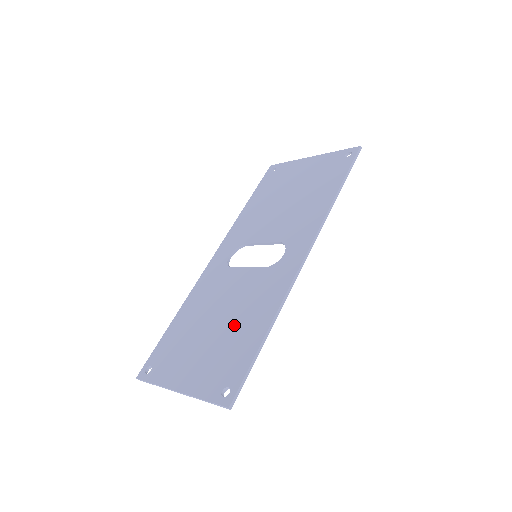
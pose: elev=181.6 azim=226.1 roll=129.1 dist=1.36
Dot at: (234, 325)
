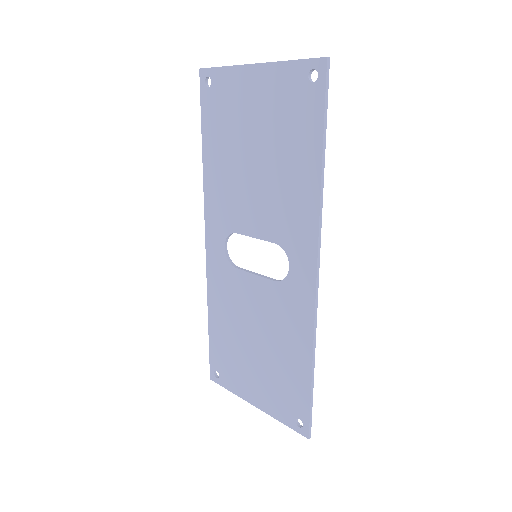
Dot at: (274, 352)
